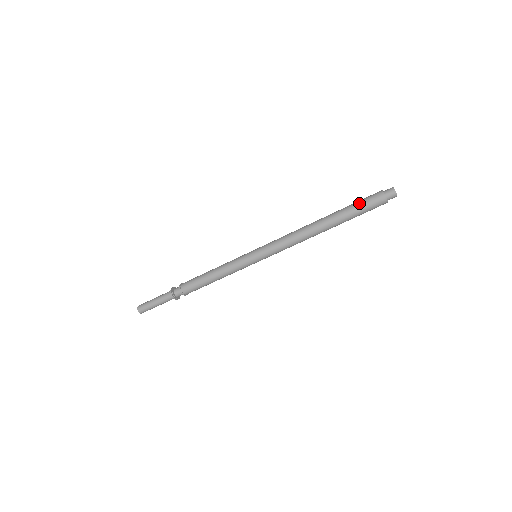
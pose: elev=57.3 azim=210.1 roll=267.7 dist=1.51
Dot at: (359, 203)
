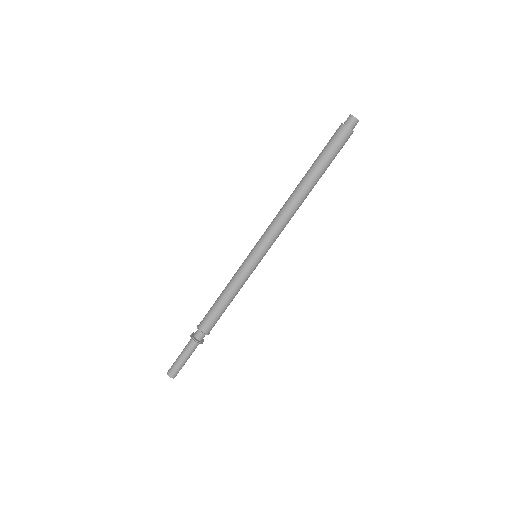
Dot at: (329, 149)
